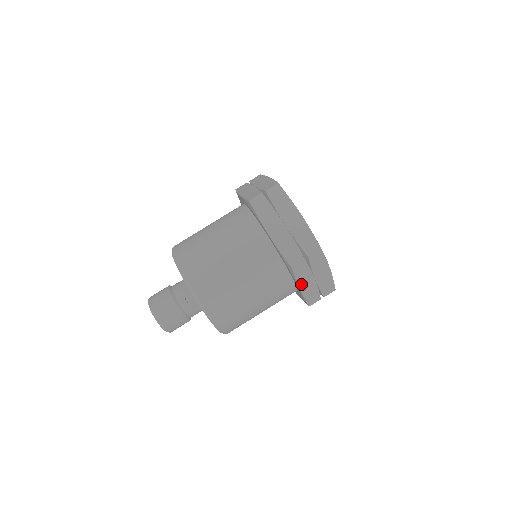
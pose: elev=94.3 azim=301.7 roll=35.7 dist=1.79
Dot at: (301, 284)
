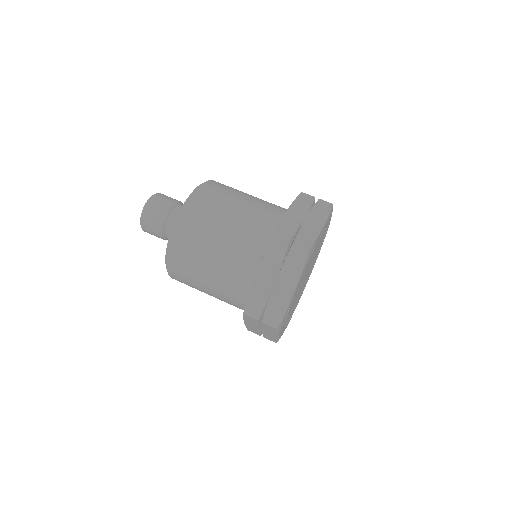
Dot at: (262, 269)
